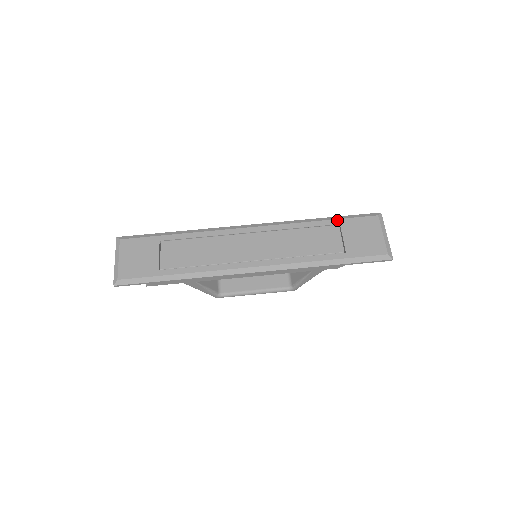
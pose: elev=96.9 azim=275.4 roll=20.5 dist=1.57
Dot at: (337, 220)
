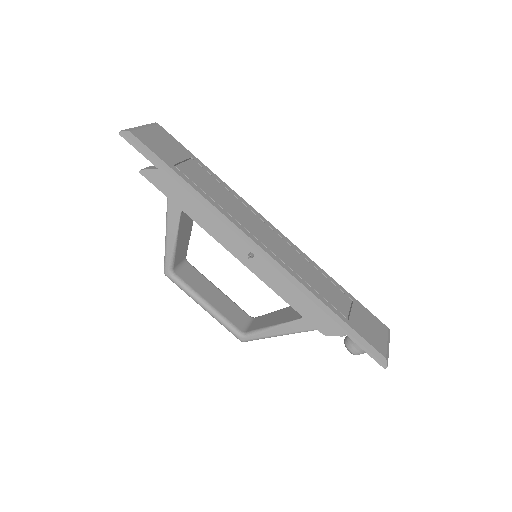
Dot at: (352, 296)
